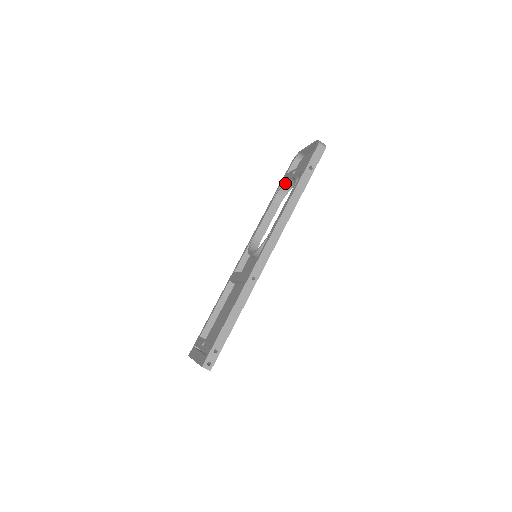
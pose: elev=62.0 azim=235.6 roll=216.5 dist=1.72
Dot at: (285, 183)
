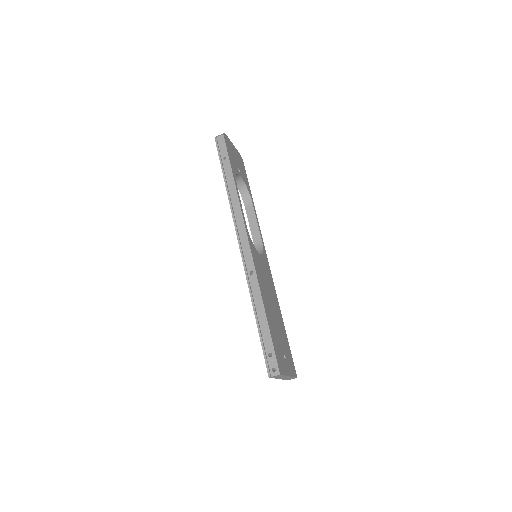
Dot at: (237, 187)
